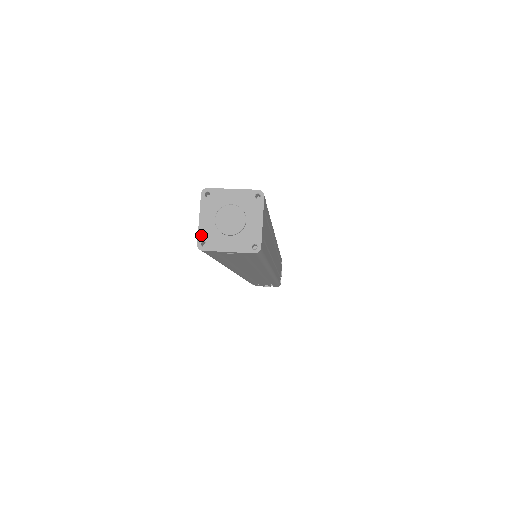
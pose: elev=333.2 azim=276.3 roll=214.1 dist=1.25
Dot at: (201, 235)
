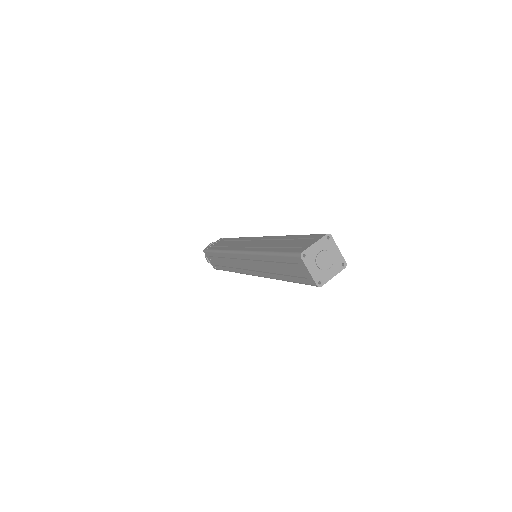
Dot at: (316, 279)
